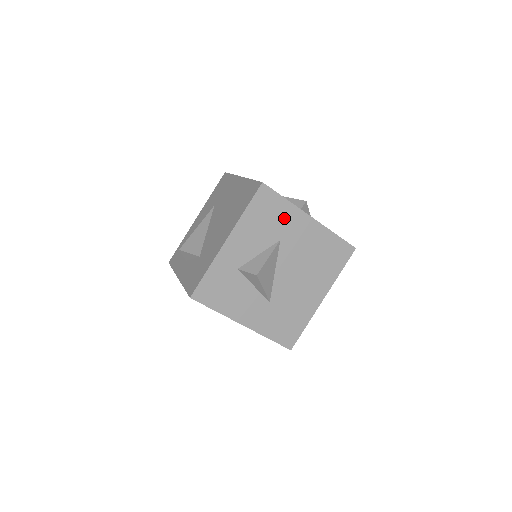
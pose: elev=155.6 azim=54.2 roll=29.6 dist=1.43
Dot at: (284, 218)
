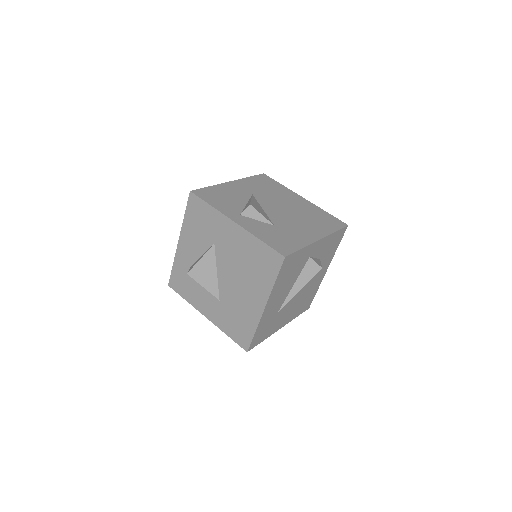
Dot at: (213, 223)
